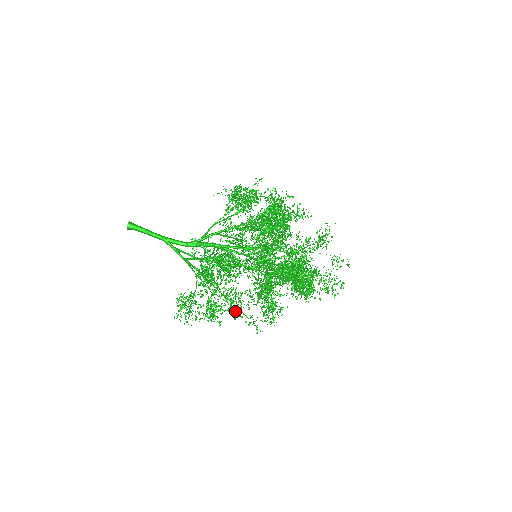
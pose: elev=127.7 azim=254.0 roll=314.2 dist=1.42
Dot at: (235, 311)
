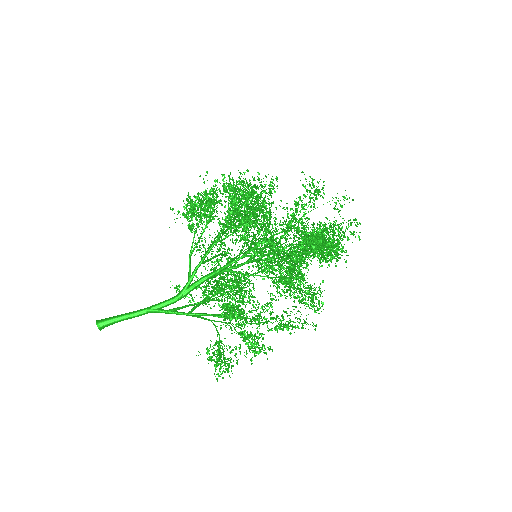
Dot at: occluded
